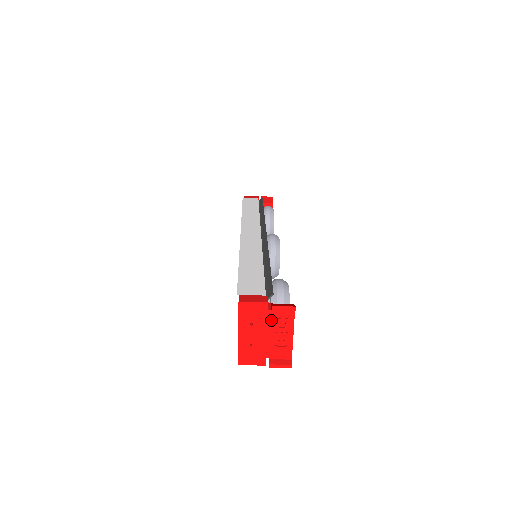
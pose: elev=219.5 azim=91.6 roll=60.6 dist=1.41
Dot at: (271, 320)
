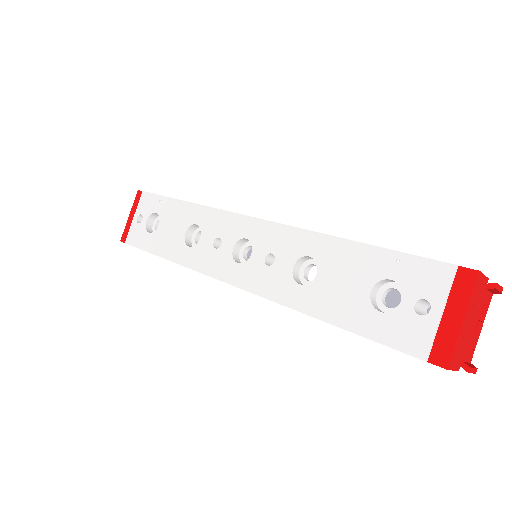
Dot at: (481, 304)
